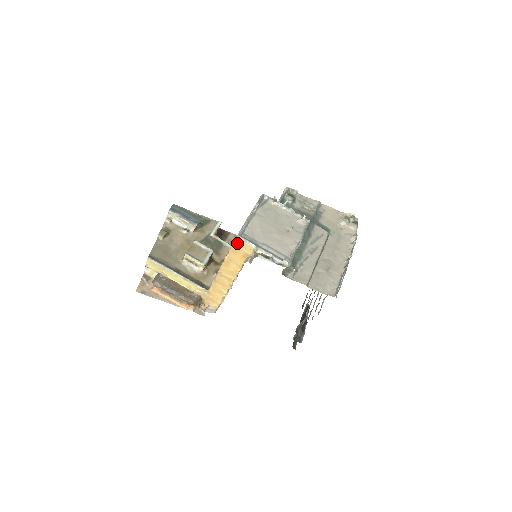
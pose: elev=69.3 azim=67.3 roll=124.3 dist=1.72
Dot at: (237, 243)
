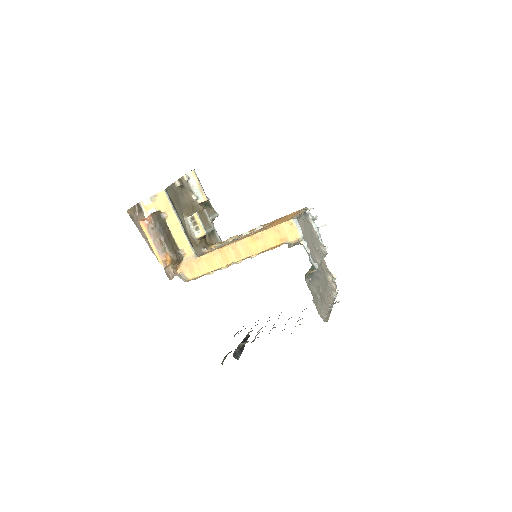
Dot at: (288, 224)
